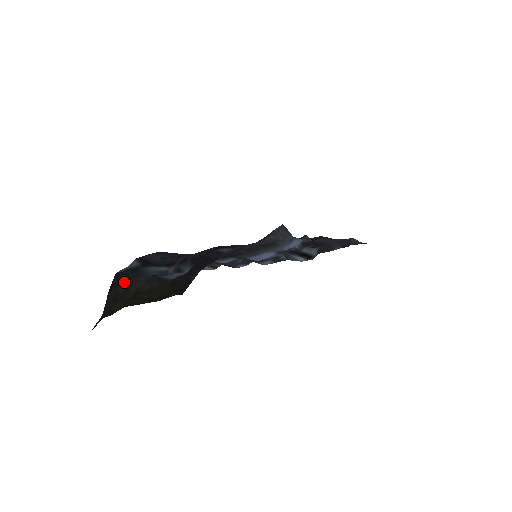
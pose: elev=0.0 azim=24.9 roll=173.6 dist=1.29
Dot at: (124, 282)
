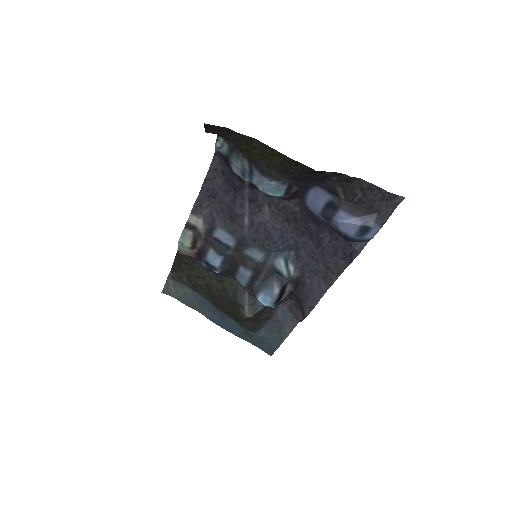
Dot at: (232, 141)
